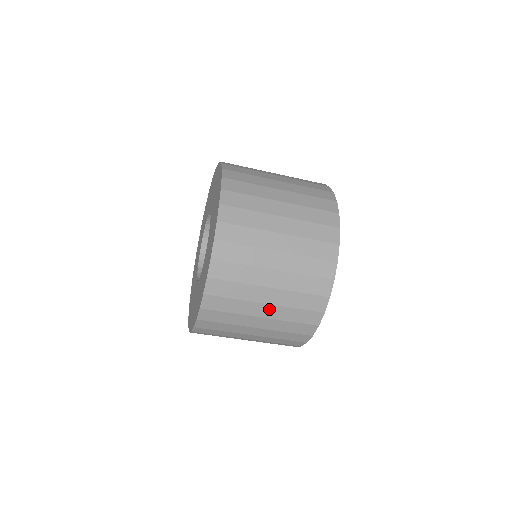
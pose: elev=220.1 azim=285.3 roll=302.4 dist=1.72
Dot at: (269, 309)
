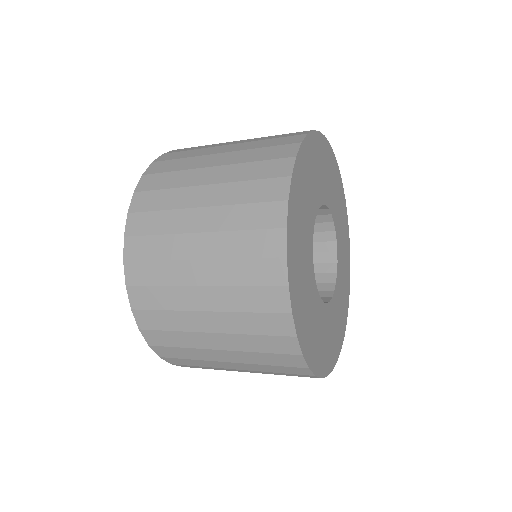
Dot at: occluded
